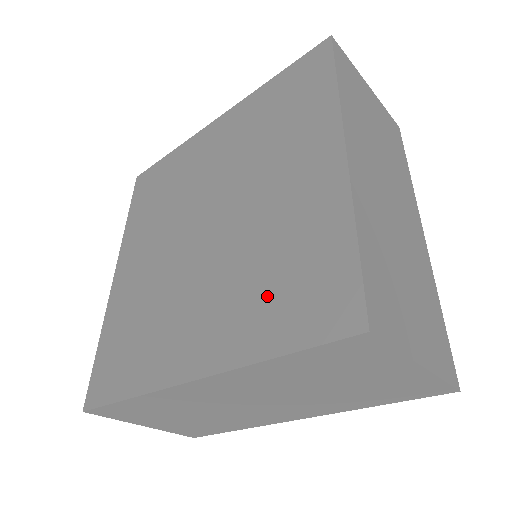
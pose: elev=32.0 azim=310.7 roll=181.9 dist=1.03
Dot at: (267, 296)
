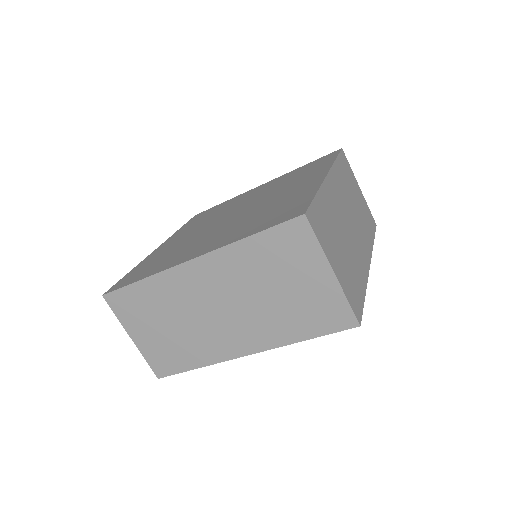
Dot at: (256, 222)
